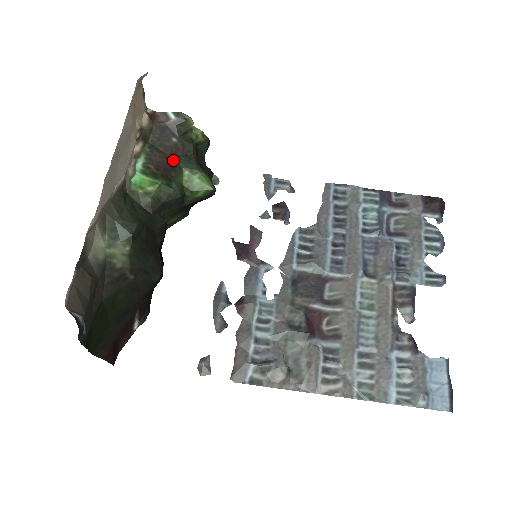
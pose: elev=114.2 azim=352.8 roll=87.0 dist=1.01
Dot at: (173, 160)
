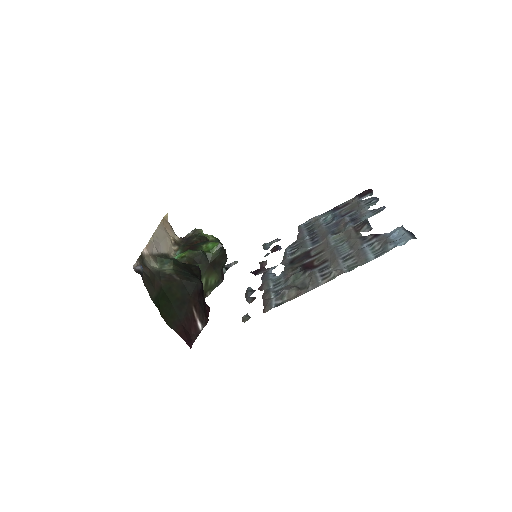
Dot at: (196, 245)
